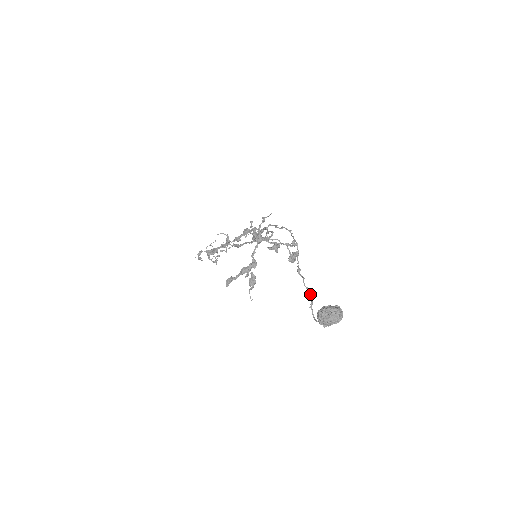
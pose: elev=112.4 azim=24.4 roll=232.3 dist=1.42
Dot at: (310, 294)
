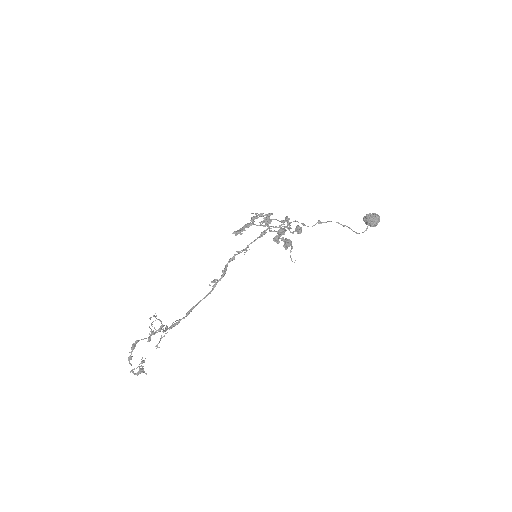
Dot at: (342, 225)
